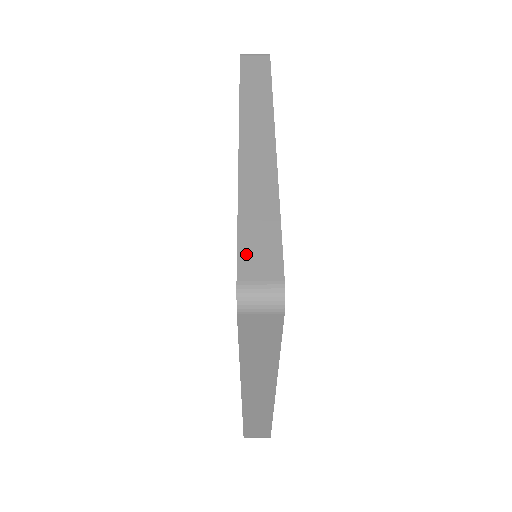
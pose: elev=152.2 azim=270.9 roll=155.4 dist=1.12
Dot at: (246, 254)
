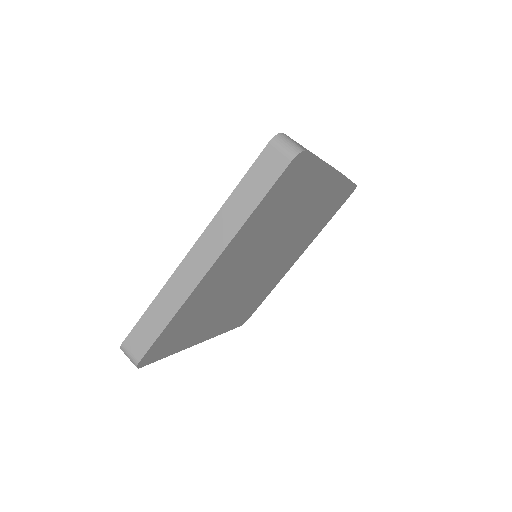
Dot at: (135, 333)
